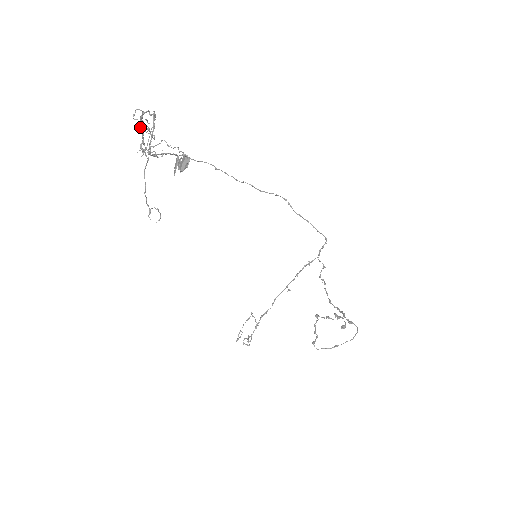
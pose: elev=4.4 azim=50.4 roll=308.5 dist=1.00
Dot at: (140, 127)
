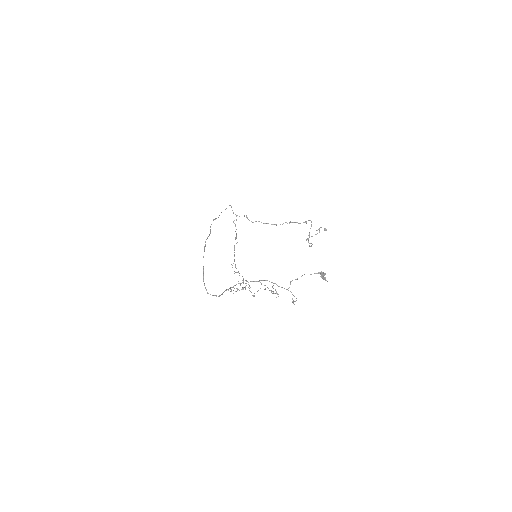
Dot at: occluded
